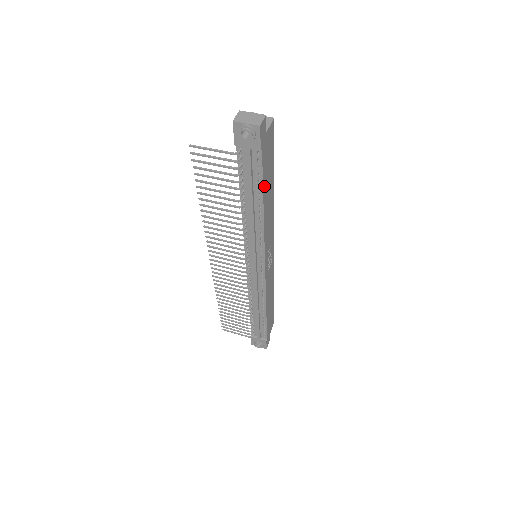
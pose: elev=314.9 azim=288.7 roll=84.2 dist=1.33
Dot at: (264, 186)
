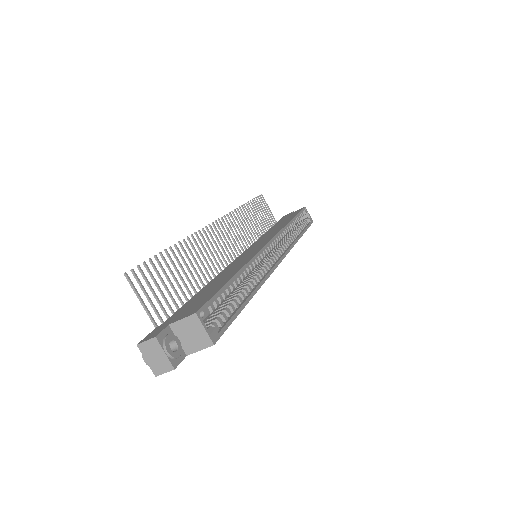
Dot at: occluded
